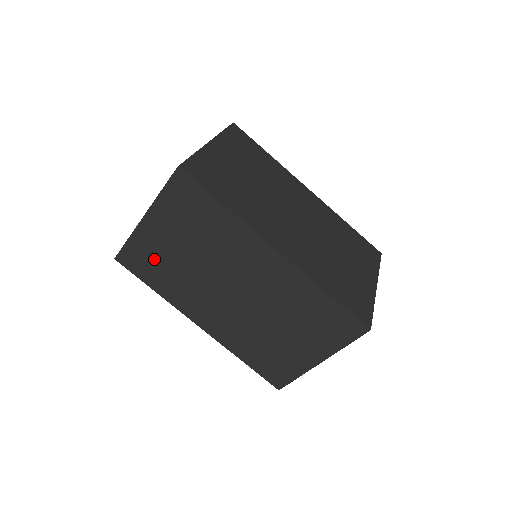
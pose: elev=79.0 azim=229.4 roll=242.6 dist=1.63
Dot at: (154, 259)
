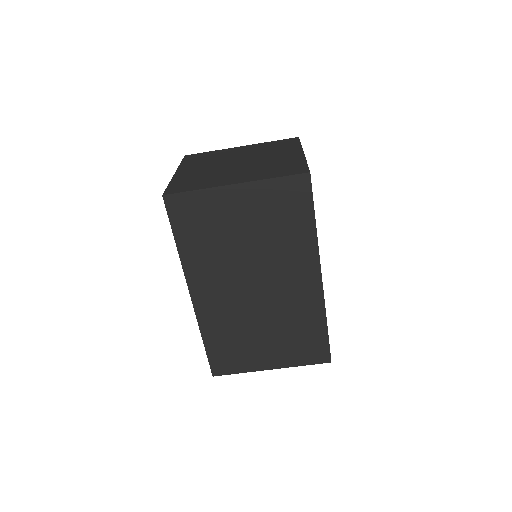
Dot at: (207, 221)
